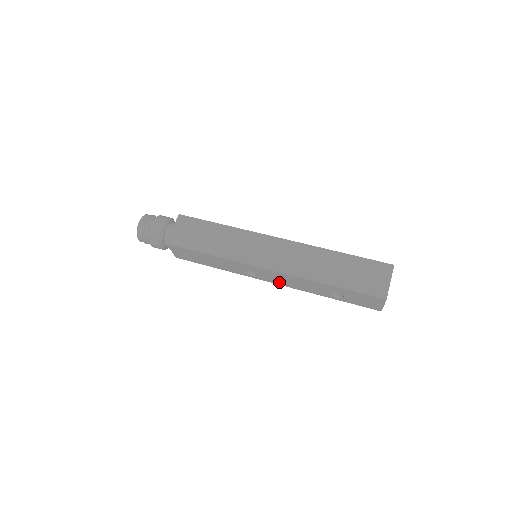
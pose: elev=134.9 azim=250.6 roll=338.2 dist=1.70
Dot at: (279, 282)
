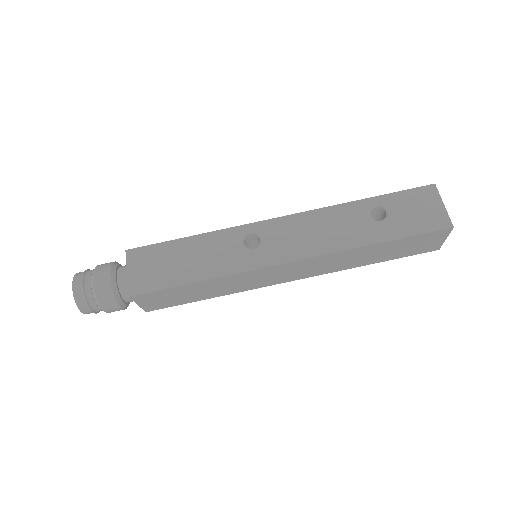
Dot at: occluded
